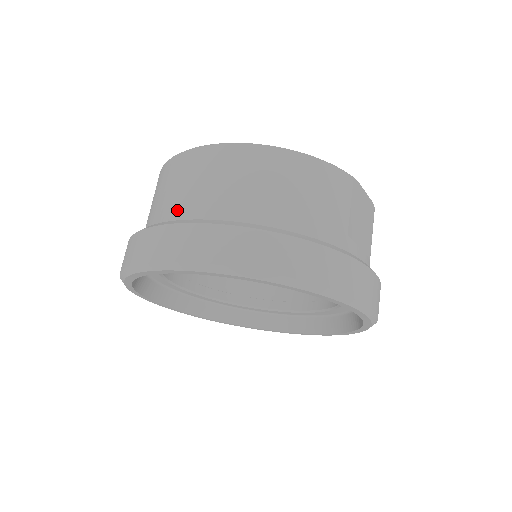
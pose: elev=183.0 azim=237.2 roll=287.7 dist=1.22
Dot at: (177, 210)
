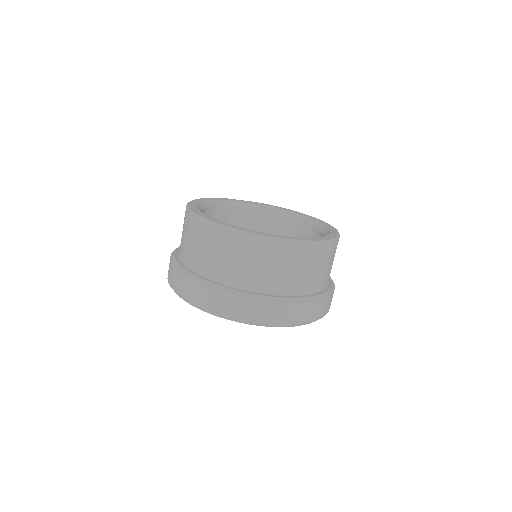
Dot at: (181, 249)
